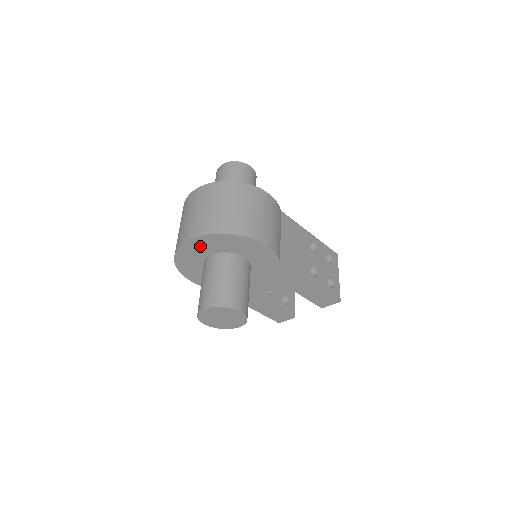
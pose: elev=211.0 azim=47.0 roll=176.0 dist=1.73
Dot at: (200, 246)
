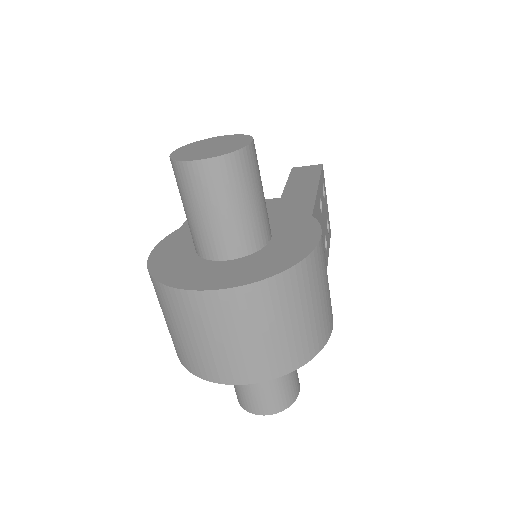
Dot at: occluded
